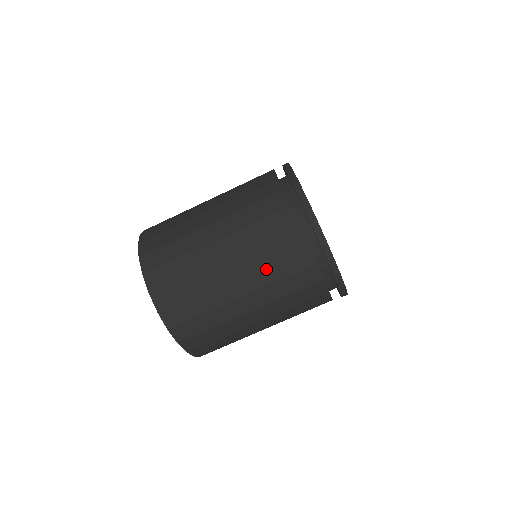
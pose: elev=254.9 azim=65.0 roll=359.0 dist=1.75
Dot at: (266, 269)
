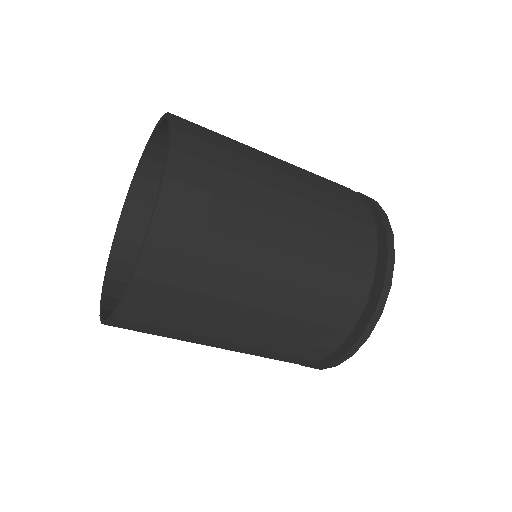
Dot at: occluded
